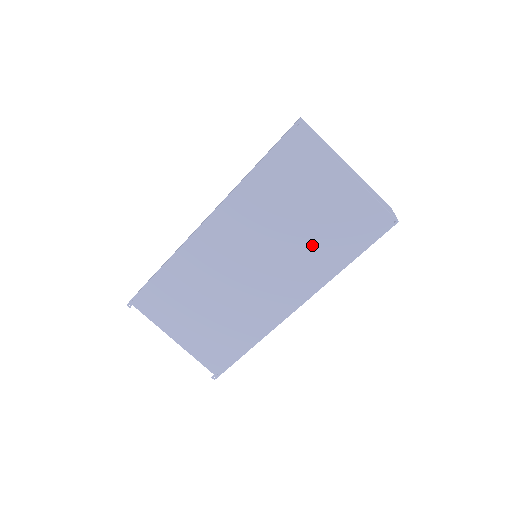
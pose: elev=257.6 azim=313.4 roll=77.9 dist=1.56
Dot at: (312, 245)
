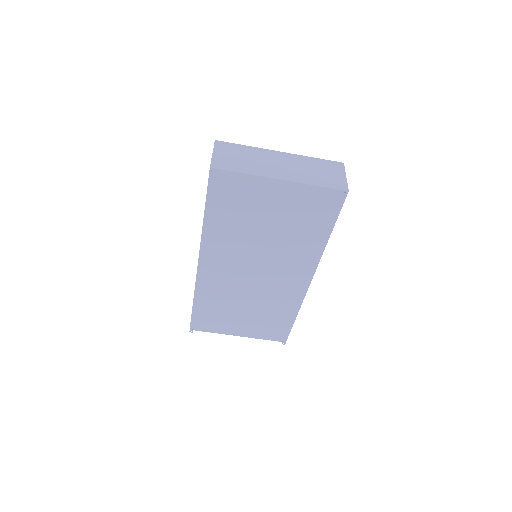
Dot at: (290, 240)
